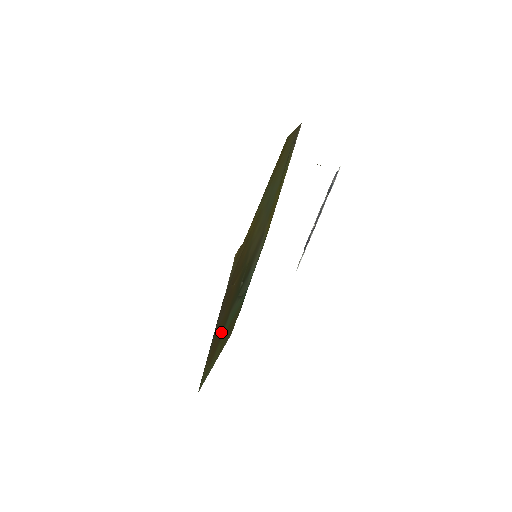
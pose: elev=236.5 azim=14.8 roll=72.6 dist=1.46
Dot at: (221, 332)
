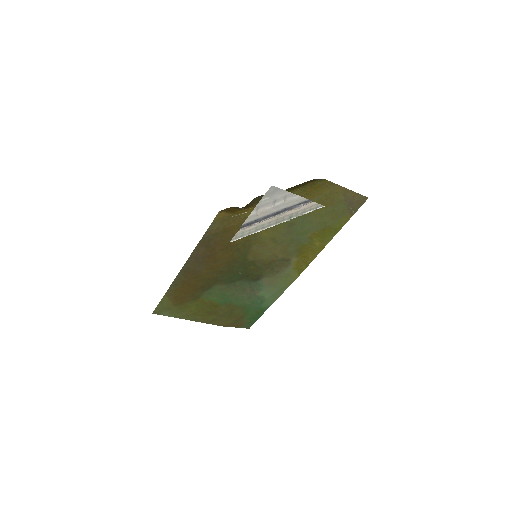
Dot at: (198, 290)
